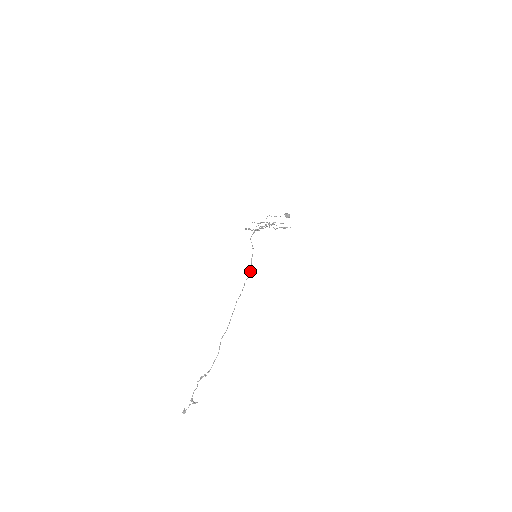
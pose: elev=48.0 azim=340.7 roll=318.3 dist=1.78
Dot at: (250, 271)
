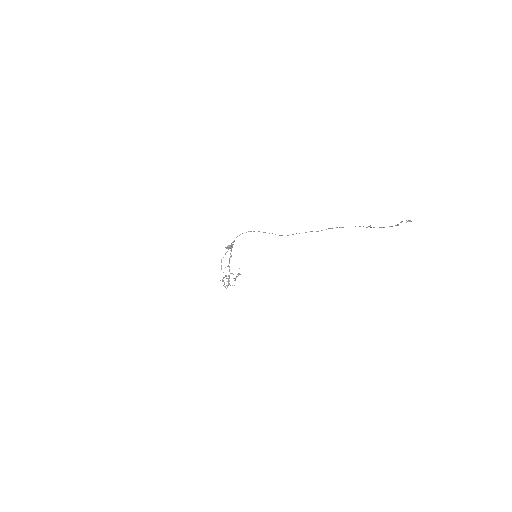
Dot at: occluded
